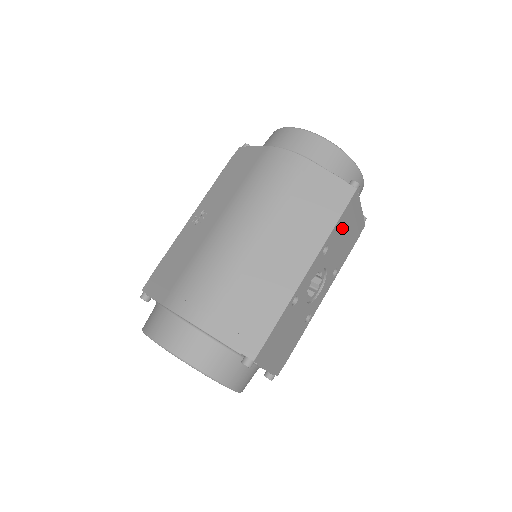
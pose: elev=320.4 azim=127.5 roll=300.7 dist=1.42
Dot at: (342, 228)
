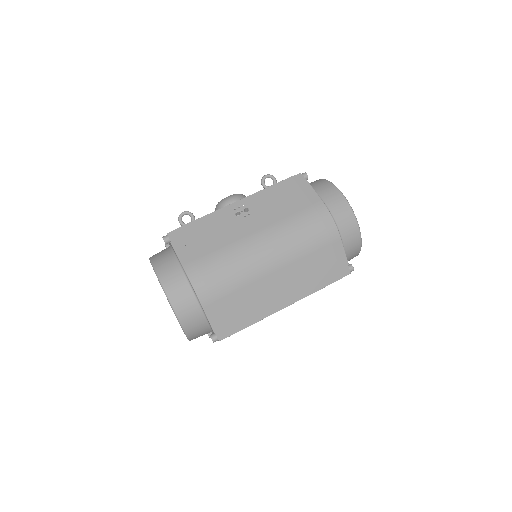
Dot at: occluded
